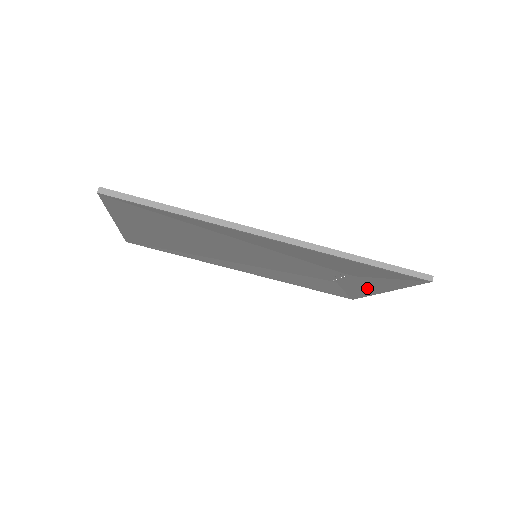
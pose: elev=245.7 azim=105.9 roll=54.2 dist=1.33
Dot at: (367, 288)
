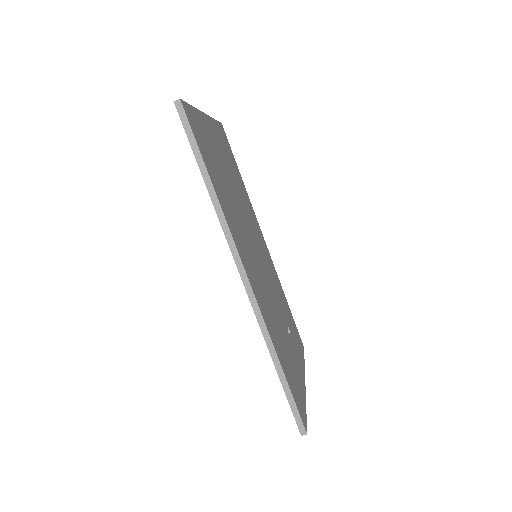
Dot at: occluded
